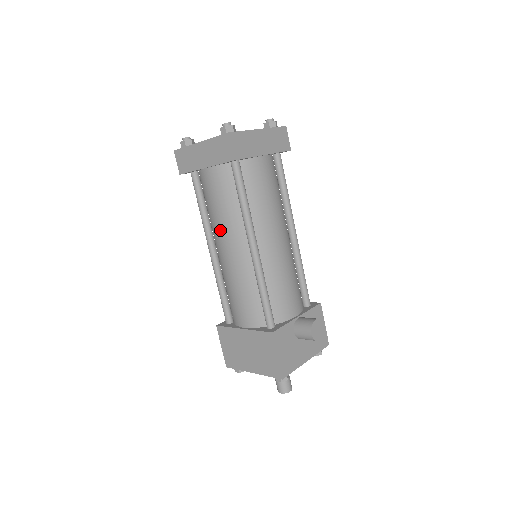
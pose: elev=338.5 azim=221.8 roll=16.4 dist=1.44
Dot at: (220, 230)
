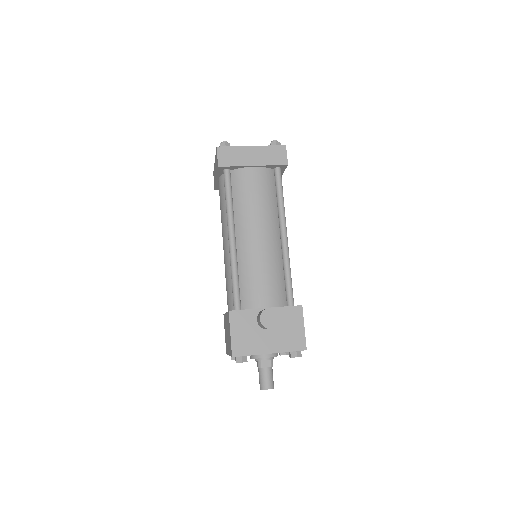
Dot at: occluded
